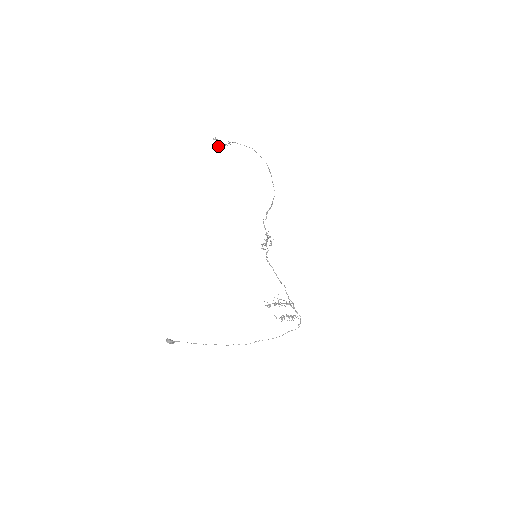
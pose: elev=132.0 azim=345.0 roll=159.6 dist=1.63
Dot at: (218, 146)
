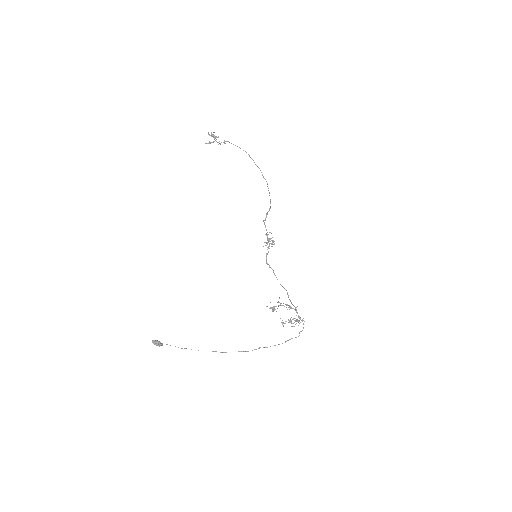
Dot at: occluded
